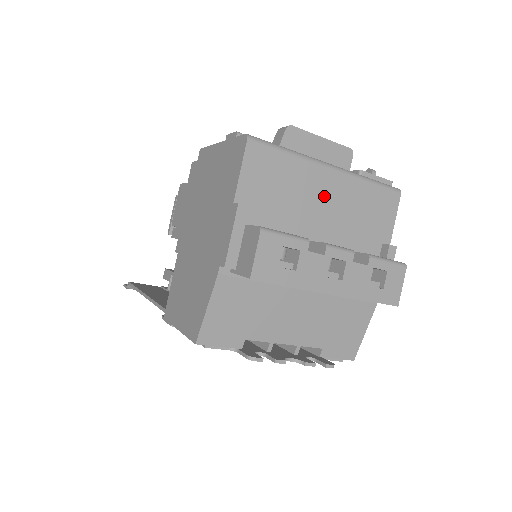
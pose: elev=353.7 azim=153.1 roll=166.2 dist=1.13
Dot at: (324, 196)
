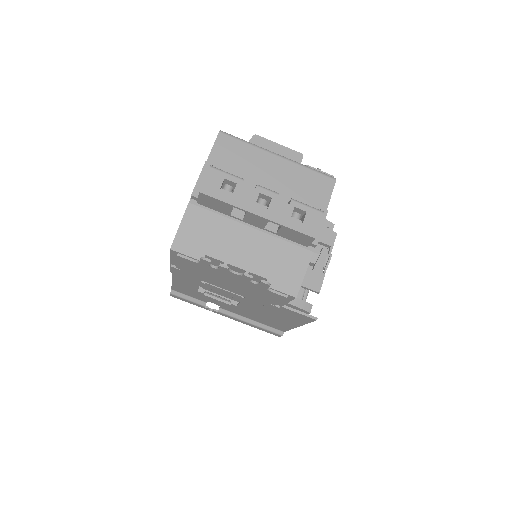
Dot at: (271, 171)
